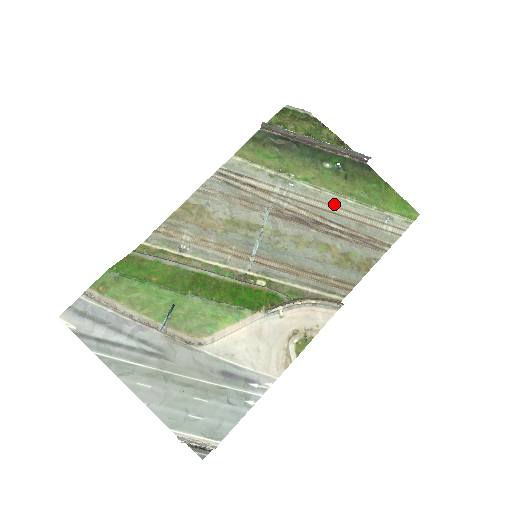
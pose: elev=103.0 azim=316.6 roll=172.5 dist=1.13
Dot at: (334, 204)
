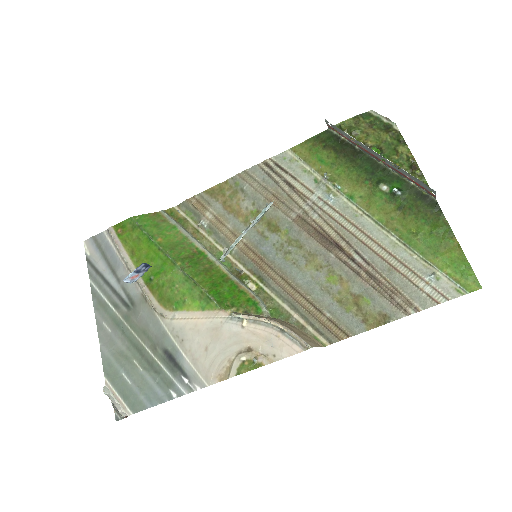
Dot at: (370, 234)
